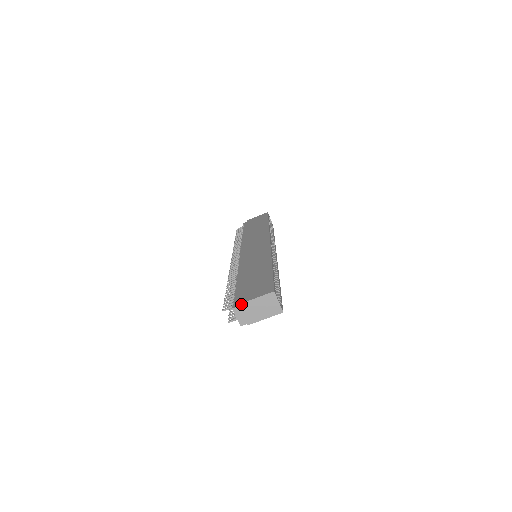
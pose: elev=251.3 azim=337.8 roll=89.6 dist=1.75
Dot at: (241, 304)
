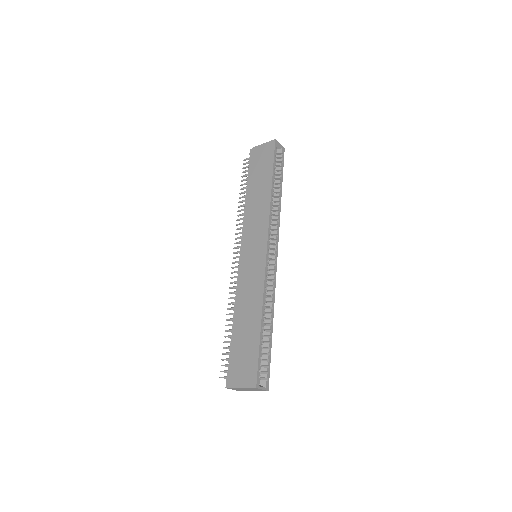
Dot at: (231, 388)
